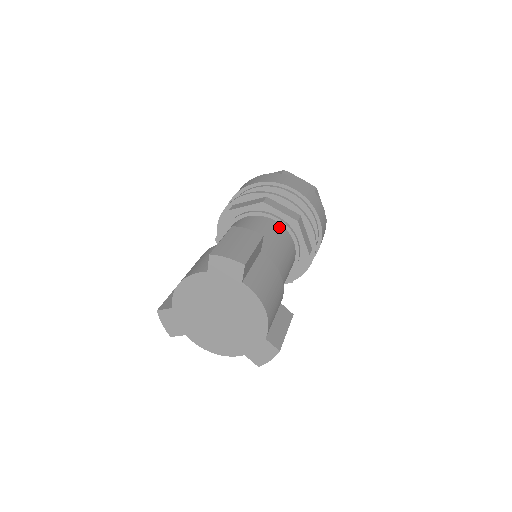
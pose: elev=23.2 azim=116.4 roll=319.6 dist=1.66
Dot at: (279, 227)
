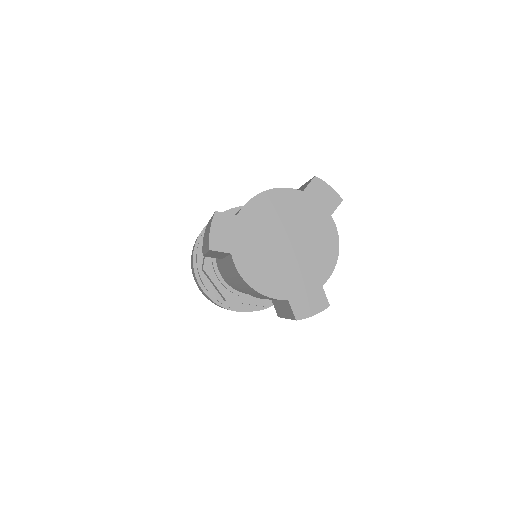
Dot at: occluded
